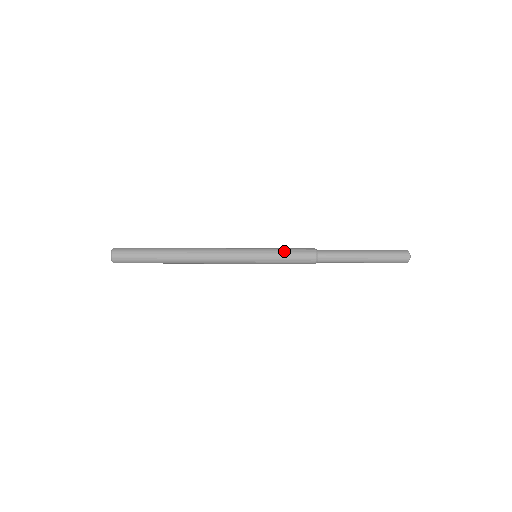
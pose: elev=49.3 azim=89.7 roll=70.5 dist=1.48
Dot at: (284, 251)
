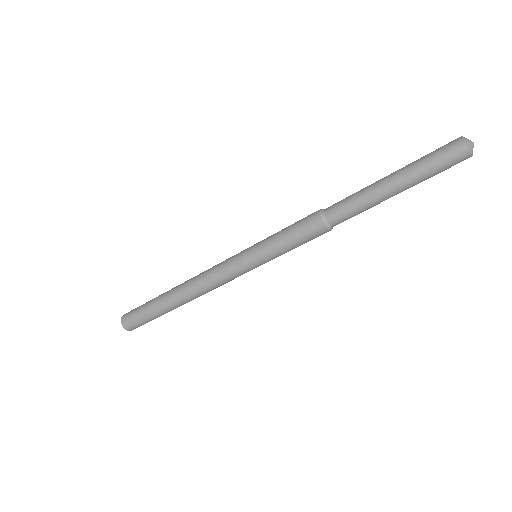
Dot at: (284, 244)
